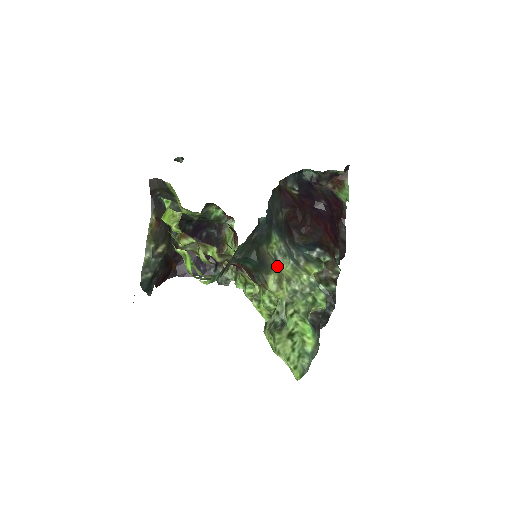
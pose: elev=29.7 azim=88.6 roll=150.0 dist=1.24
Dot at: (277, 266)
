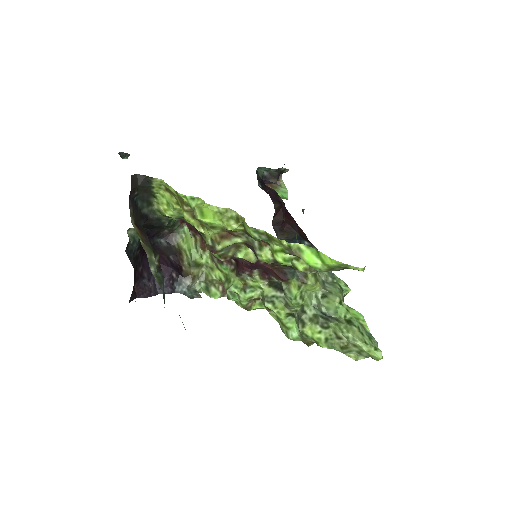
Dot at: occluded
